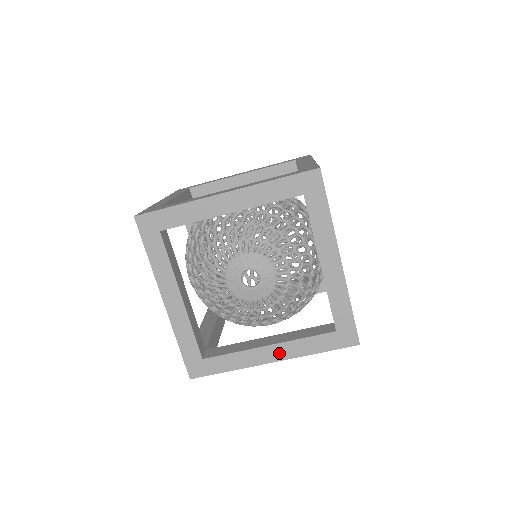
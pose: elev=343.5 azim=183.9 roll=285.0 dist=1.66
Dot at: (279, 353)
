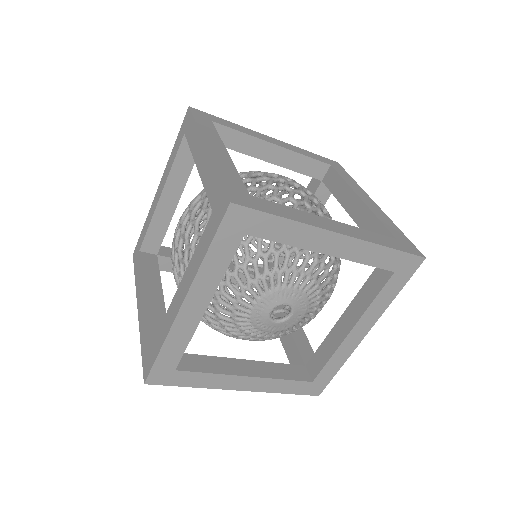
Dot at: (253, 385)
